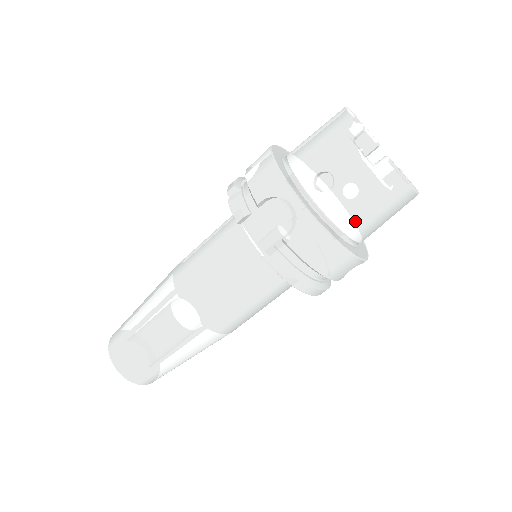
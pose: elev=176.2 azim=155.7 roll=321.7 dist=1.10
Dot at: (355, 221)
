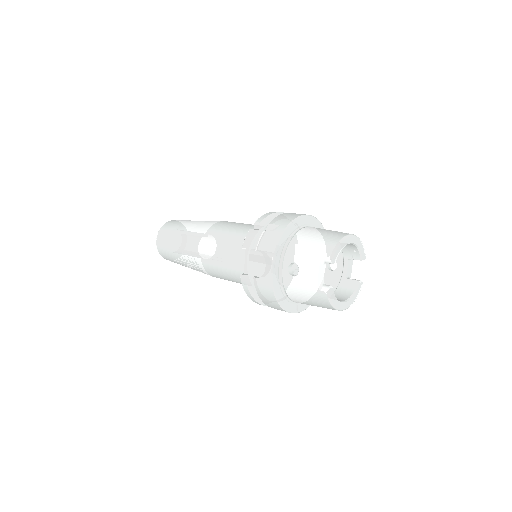
Dot at: (297, 298)
